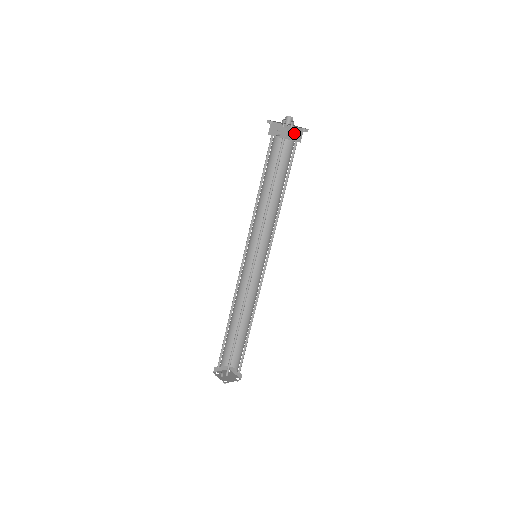
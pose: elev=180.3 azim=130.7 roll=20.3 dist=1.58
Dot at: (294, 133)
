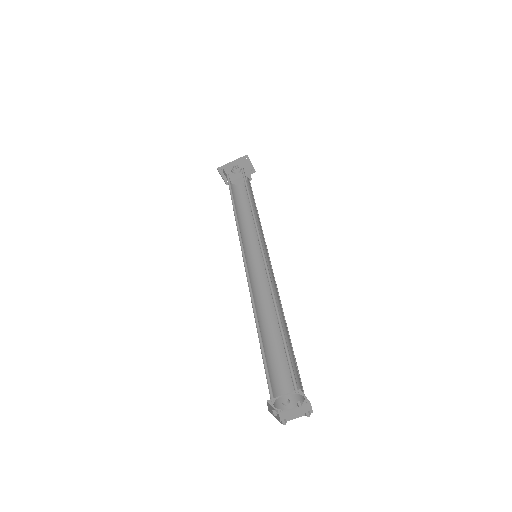
Dot at: (241, 180)
